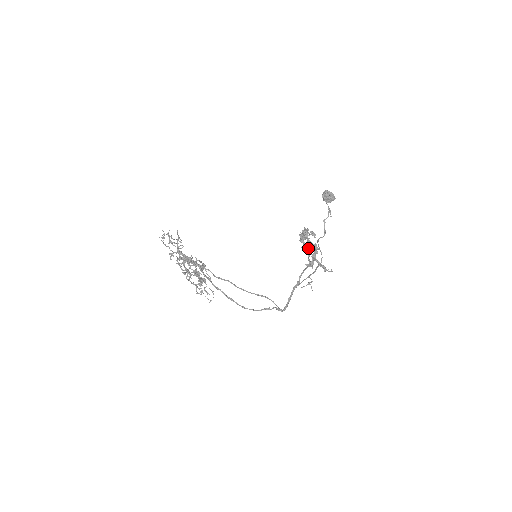
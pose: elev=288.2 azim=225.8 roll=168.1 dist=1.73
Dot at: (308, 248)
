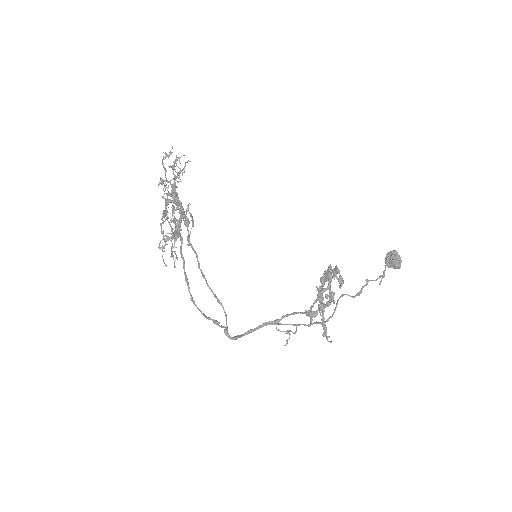
Dot at: (321, 291)
